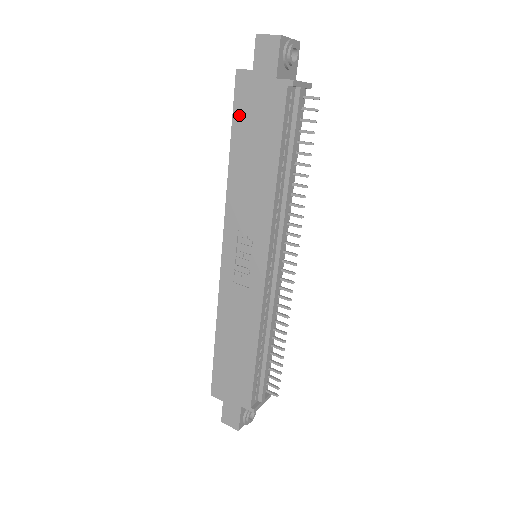
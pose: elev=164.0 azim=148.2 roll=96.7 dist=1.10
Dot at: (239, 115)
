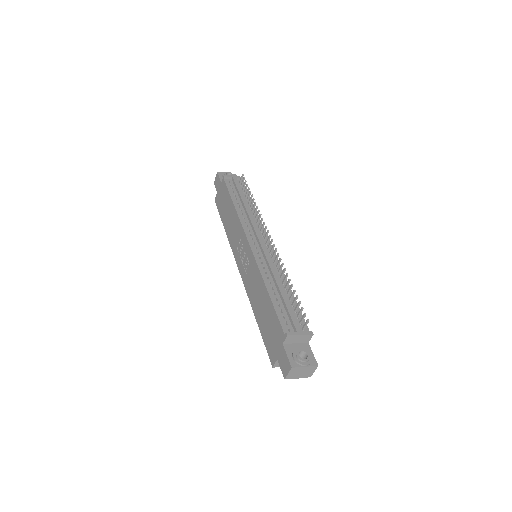
Dot at: (220, 211)
